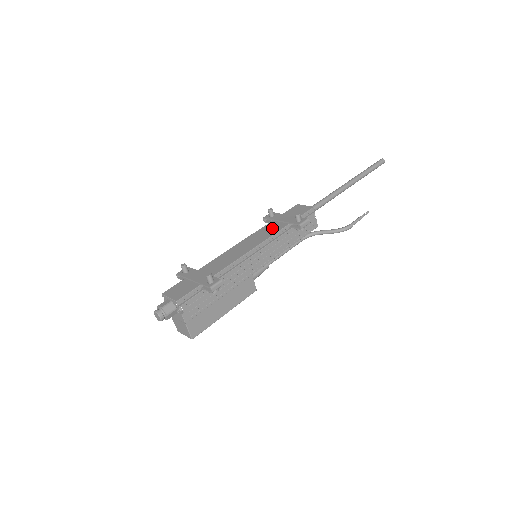
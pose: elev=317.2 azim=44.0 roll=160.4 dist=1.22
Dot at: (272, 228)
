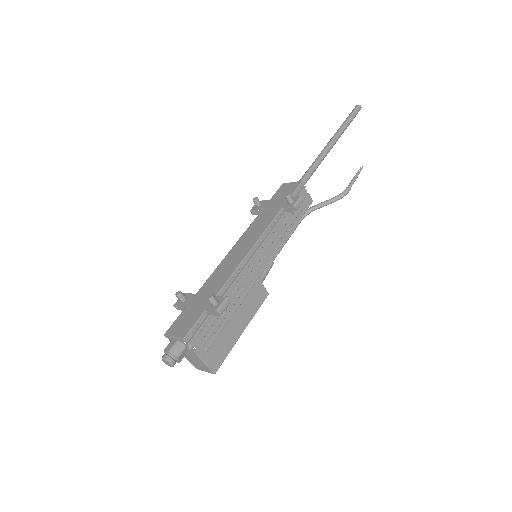
Dot at: (264, 219)
